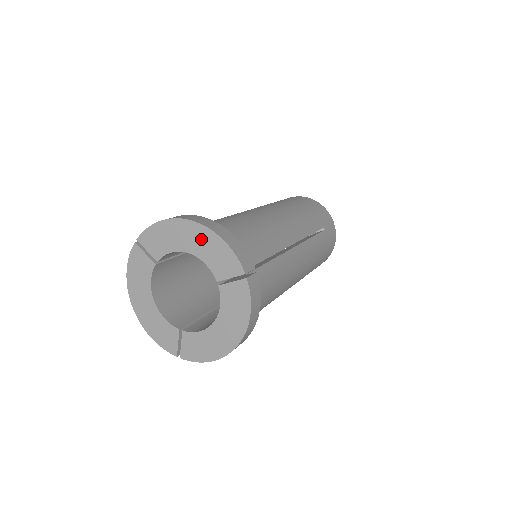
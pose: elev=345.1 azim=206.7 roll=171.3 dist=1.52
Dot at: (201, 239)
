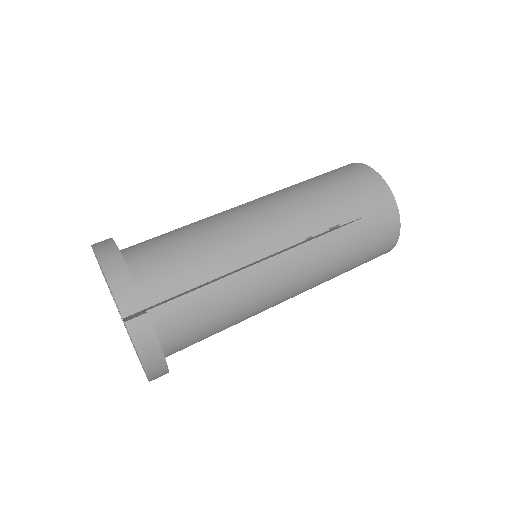
Dot at: occluded
